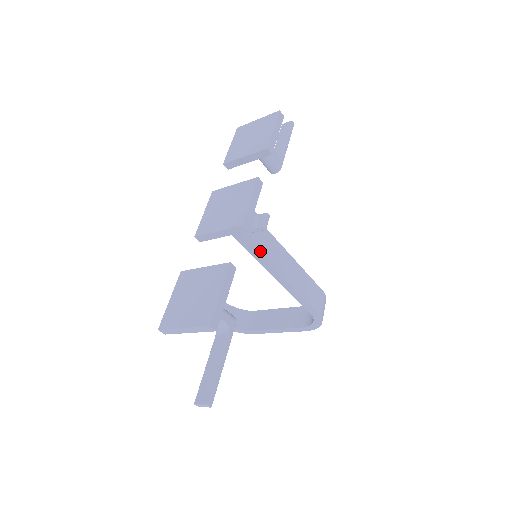
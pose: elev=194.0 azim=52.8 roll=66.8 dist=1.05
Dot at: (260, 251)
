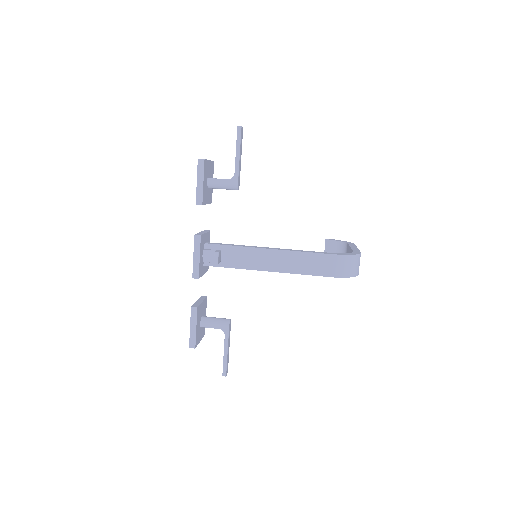
Dot at: (238, 267)
